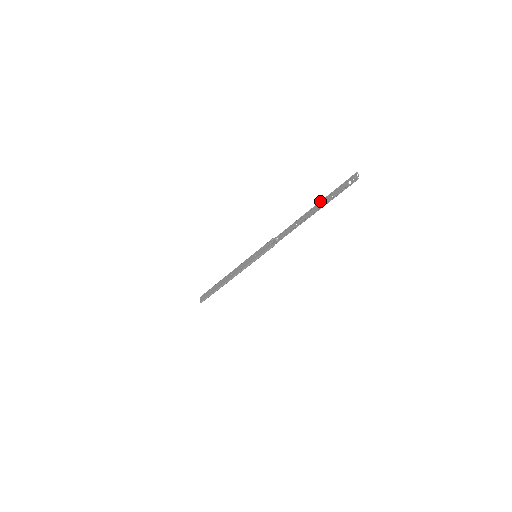
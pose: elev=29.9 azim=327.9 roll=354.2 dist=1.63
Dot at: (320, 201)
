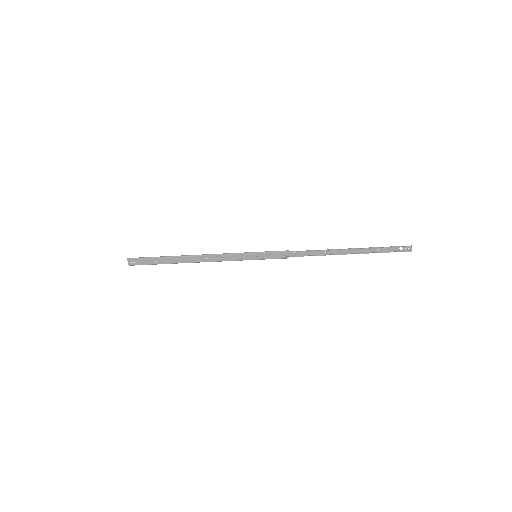
Dot at: (365, 249)
